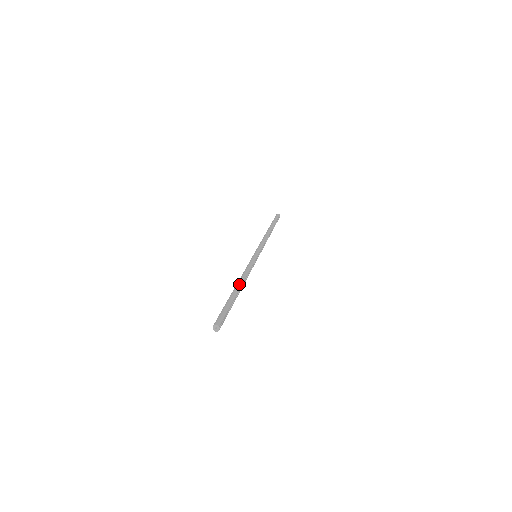
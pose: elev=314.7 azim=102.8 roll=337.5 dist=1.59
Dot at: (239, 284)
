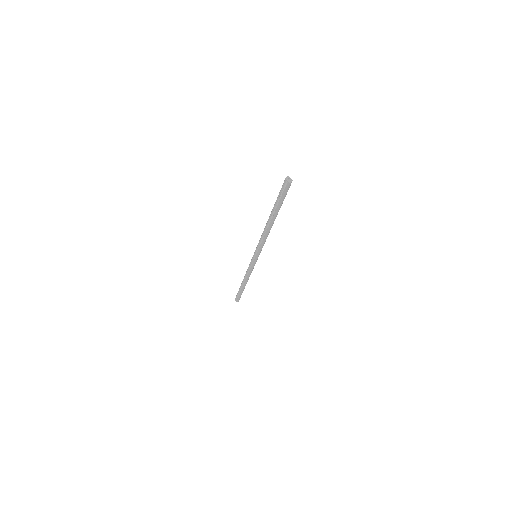
Dot at: (268, 220)
